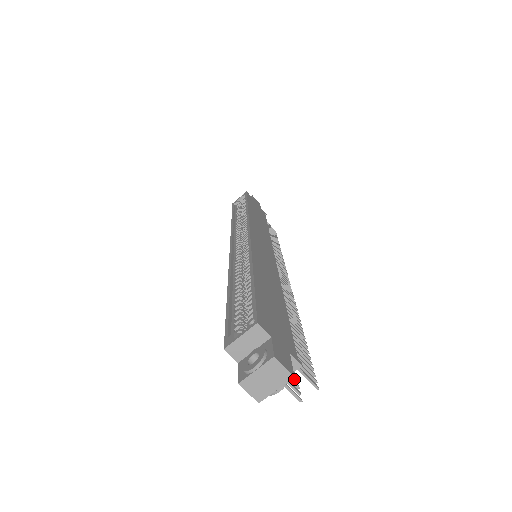
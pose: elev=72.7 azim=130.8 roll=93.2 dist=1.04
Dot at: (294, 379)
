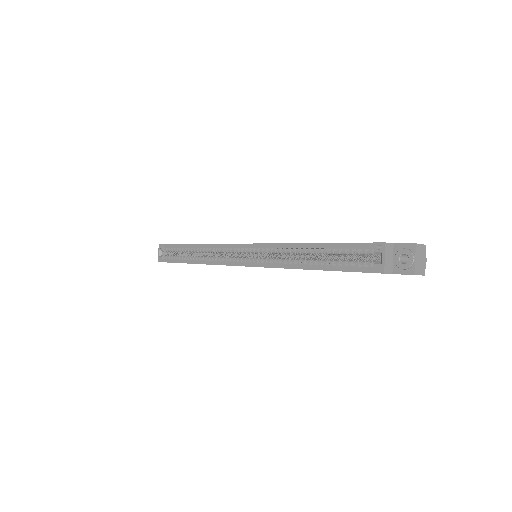
Dot at: occluded
